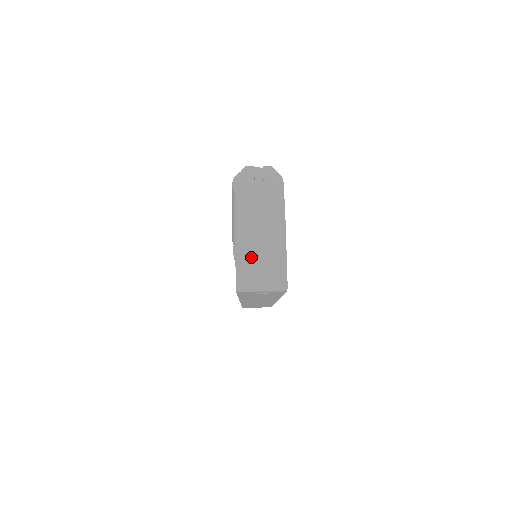
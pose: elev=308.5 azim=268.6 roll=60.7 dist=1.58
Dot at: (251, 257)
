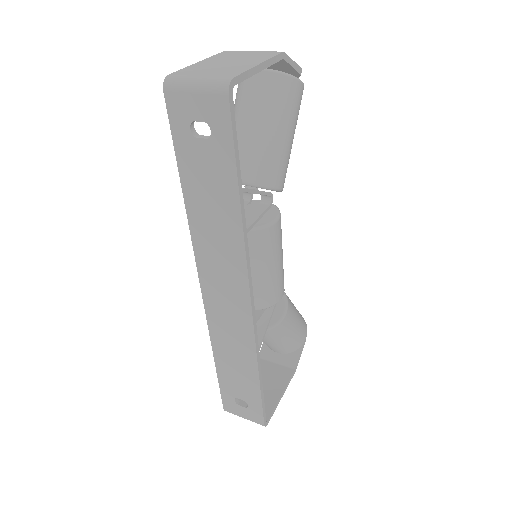
Dot at: (207, 66)
